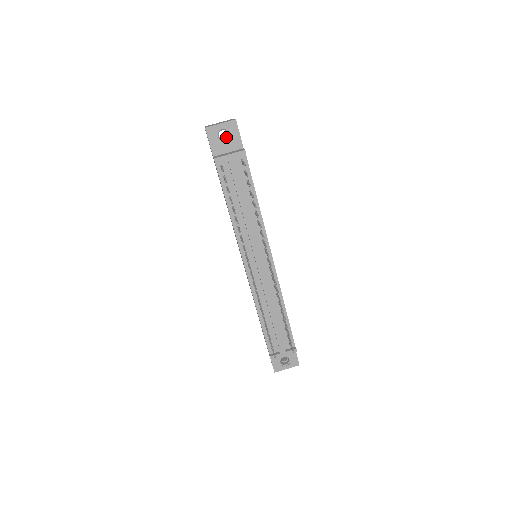
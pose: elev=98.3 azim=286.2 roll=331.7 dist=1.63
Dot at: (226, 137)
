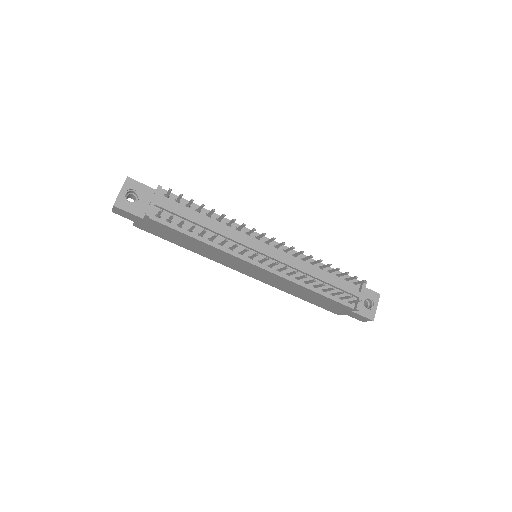
Dot at: (135, 198)
